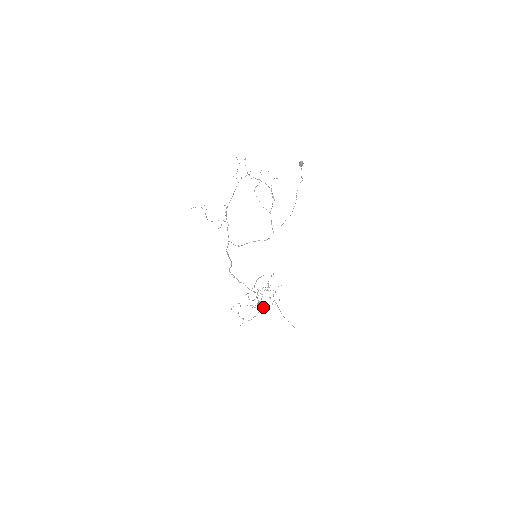
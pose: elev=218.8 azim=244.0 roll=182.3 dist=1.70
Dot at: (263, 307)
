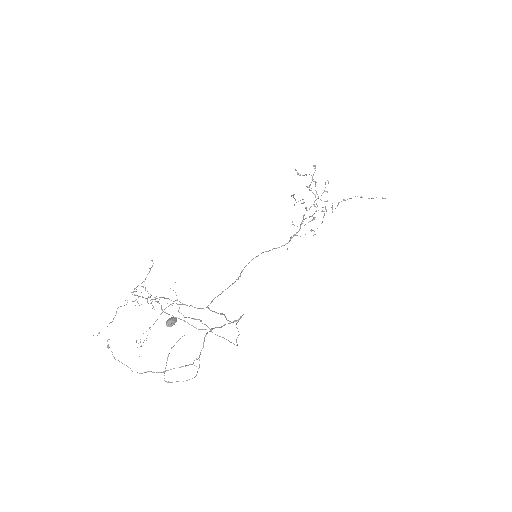
Dot at: occluded
